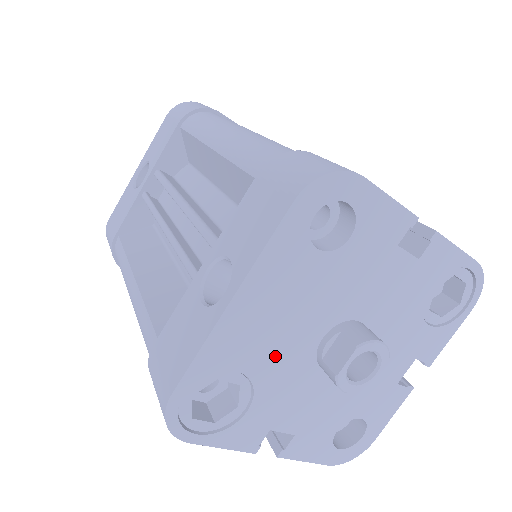
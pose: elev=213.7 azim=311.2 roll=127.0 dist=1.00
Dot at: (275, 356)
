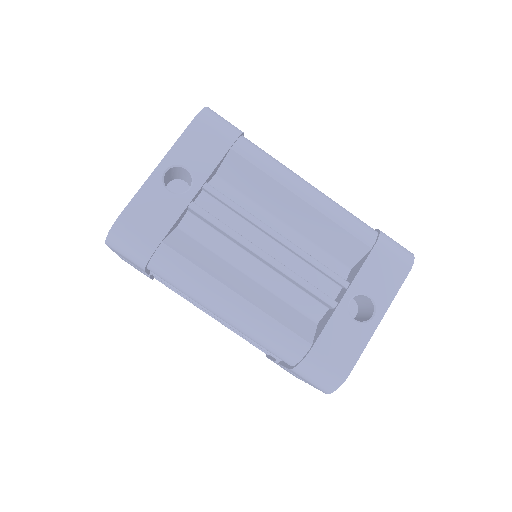
Dot at: occluded
